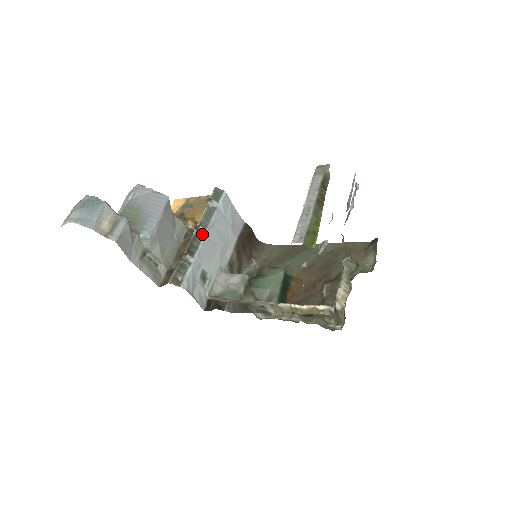
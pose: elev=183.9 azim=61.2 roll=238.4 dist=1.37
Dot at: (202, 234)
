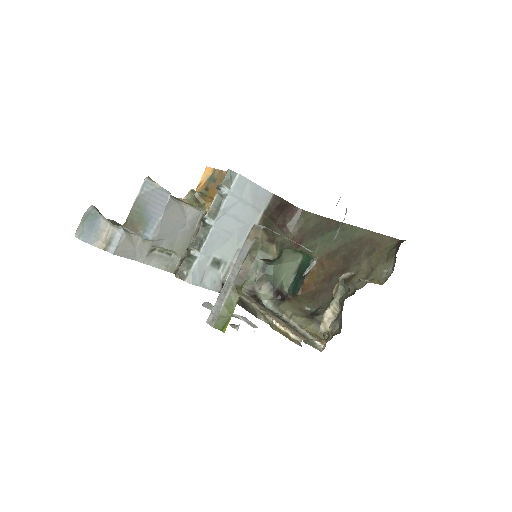
Dot at: (209, 226)
